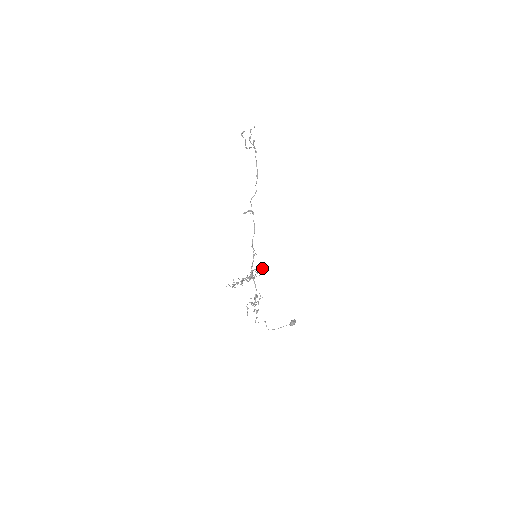
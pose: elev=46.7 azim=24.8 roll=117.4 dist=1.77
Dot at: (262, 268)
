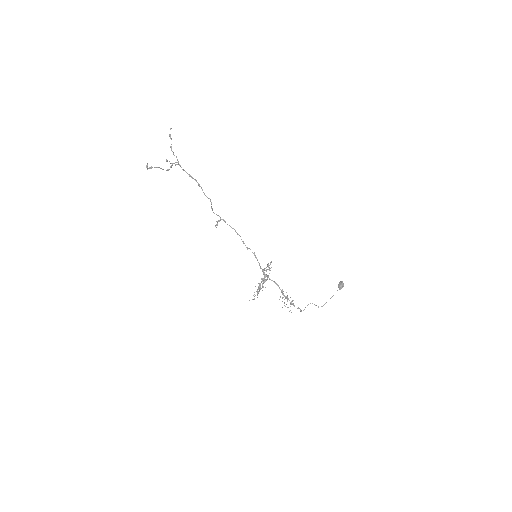
Dot at: (268, 265)
